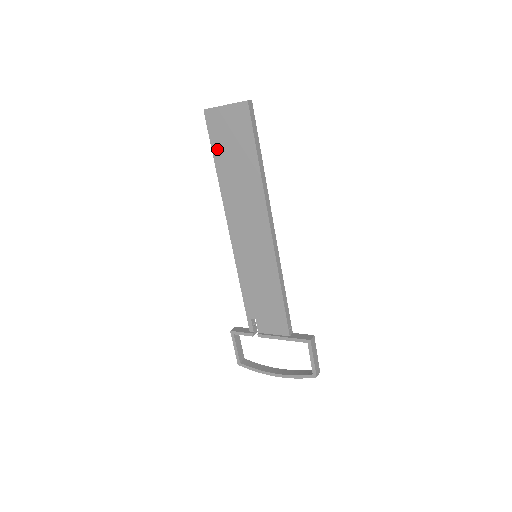
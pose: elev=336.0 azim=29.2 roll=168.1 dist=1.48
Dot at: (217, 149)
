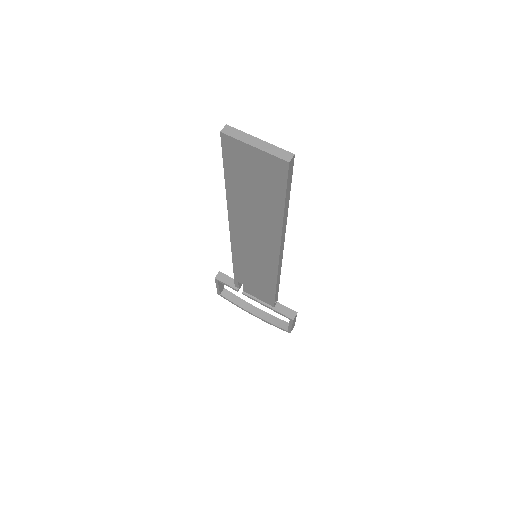
Dot at: (231, 174)
